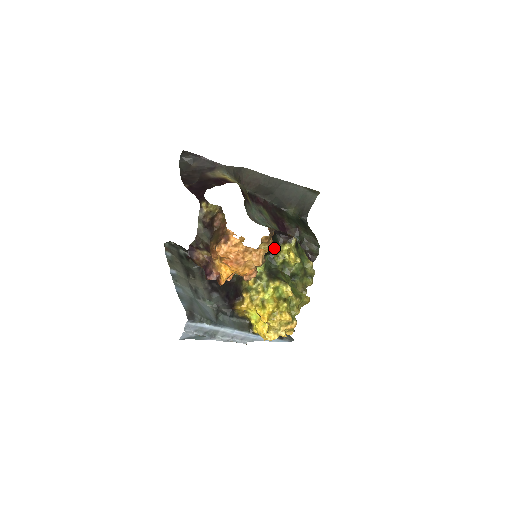
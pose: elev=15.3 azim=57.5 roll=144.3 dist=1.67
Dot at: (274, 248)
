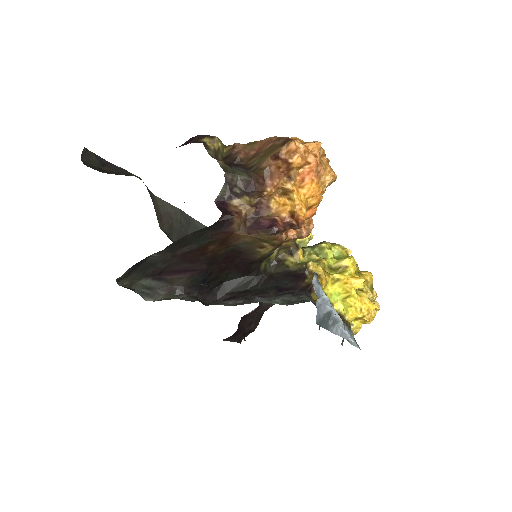
Dot at: occluded
